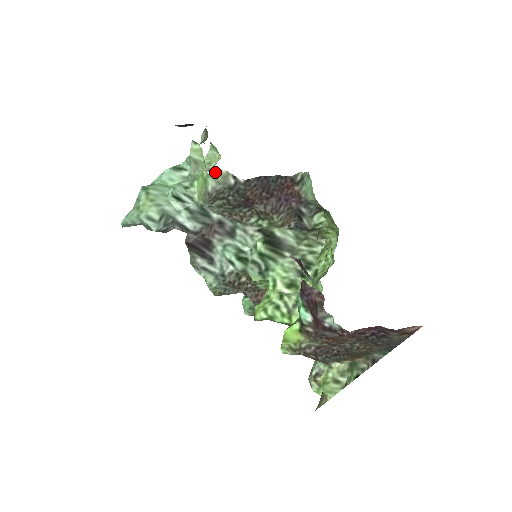
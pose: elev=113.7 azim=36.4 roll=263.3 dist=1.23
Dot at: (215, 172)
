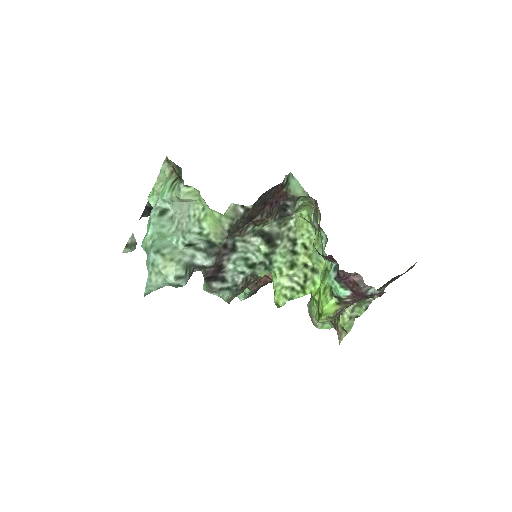
Dot at: (226, 210)
